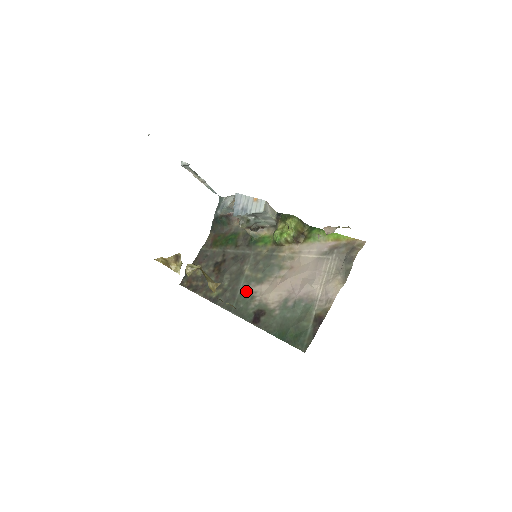
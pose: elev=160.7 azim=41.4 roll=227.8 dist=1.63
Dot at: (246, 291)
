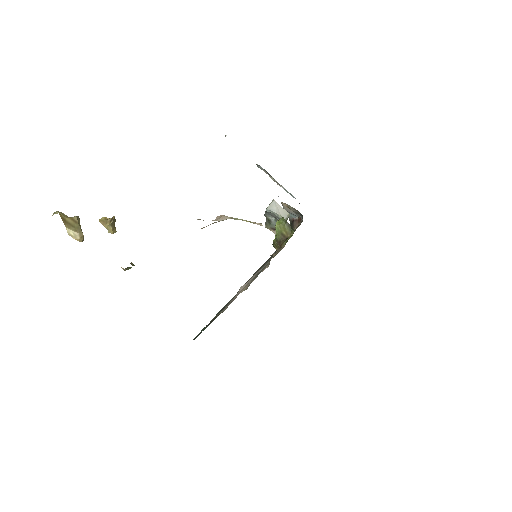
Dot at: occluded
